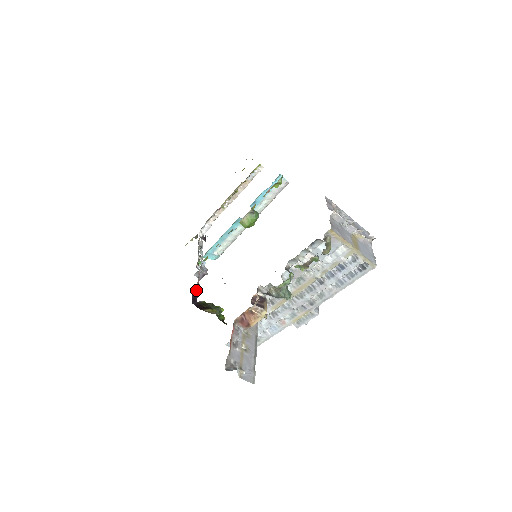
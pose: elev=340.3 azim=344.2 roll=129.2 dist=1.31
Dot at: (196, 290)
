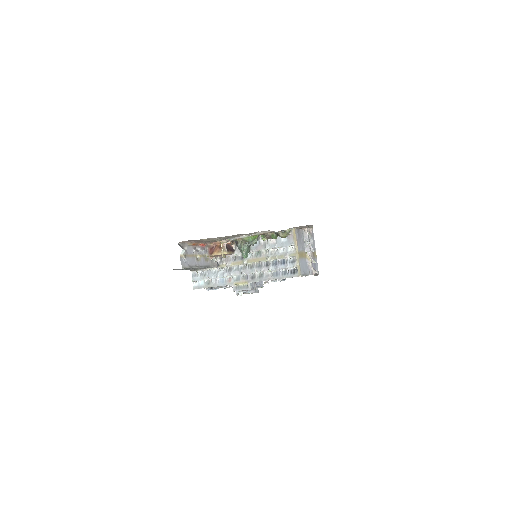
Dot at: occluded
